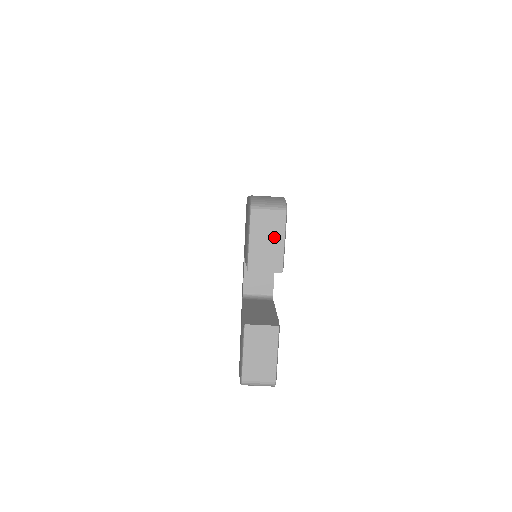
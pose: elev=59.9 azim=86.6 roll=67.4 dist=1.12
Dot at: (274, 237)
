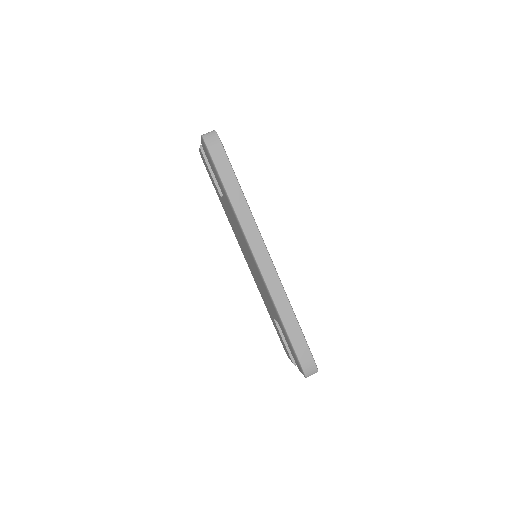
Dot at: occluded
